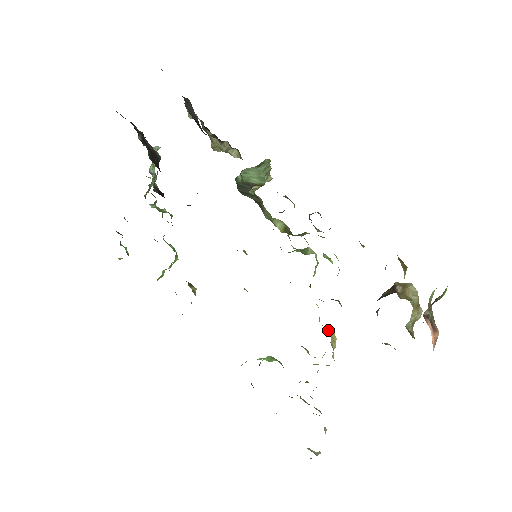
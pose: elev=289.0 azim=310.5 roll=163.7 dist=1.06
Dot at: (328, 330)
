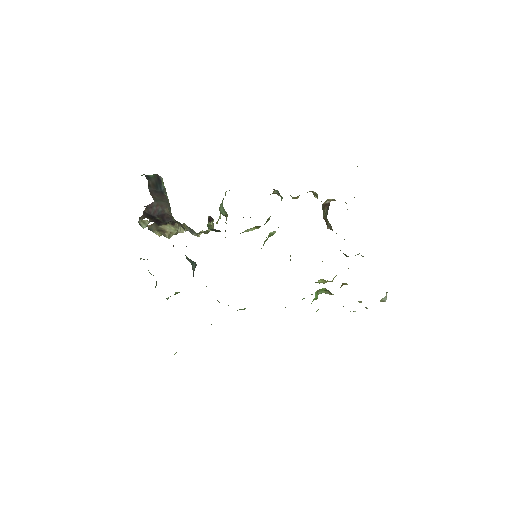
Dot at: occluded
